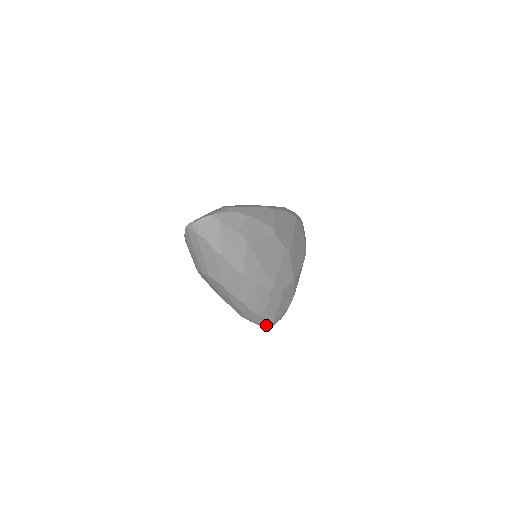
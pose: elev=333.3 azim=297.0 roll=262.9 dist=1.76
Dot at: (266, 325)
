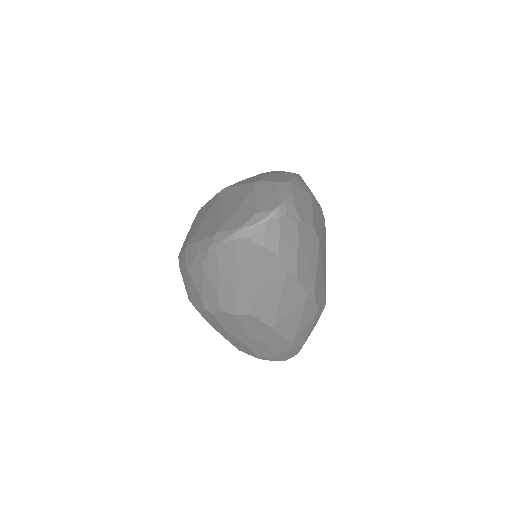
Dot at: (289, 358)
